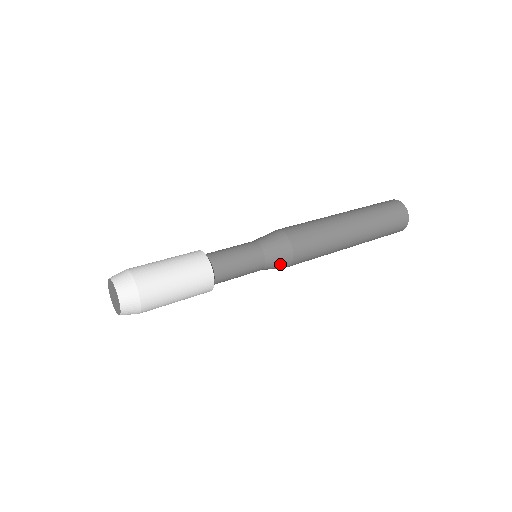
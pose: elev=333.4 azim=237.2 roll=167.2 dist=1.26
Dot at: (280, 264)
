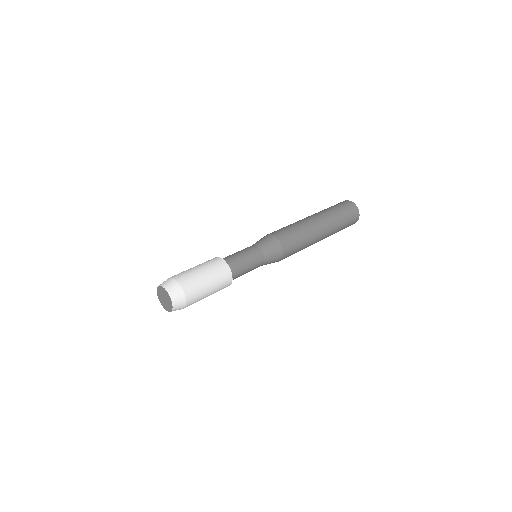
Dot at: (275, 258)
